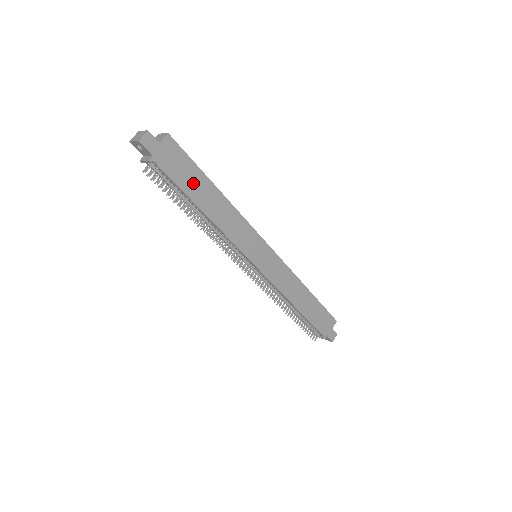
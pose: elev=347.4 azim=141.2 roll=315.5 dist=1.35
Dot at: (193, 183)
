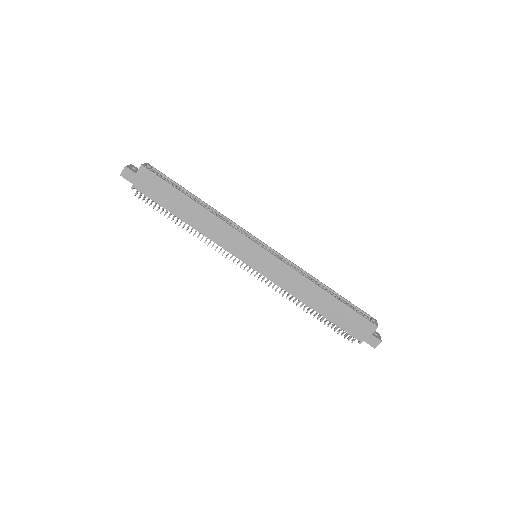
Dot at: (171, 200)
